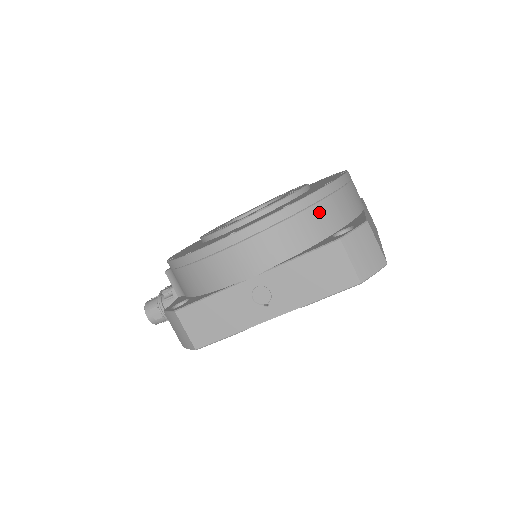
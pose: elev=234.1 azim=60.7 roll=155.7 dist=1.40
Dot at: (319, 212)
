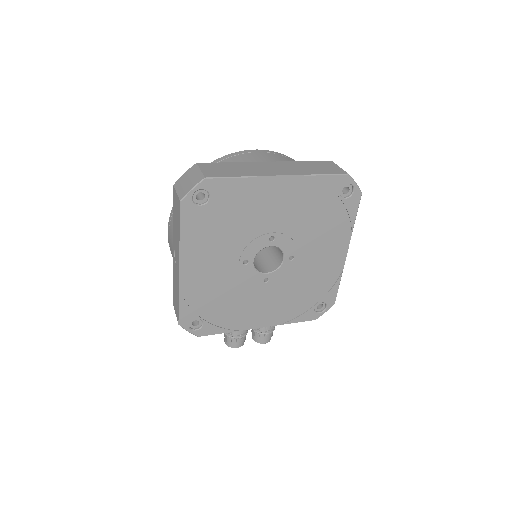
Dot at: occluded
